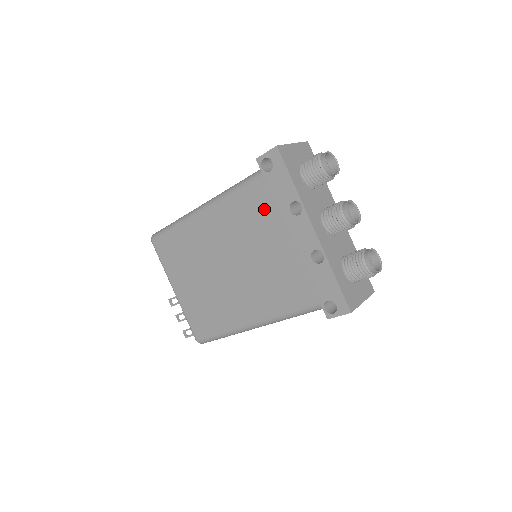
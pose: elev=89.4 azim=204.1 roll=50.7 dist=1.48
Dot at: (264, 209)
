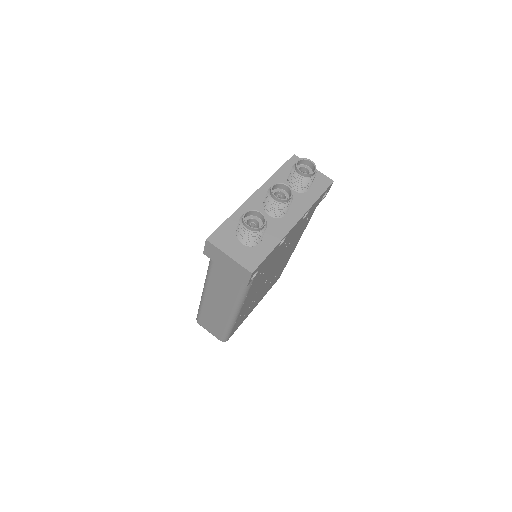
Dot at: occluded
